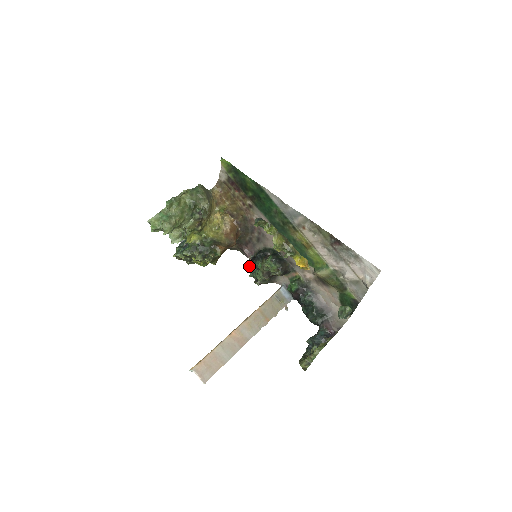
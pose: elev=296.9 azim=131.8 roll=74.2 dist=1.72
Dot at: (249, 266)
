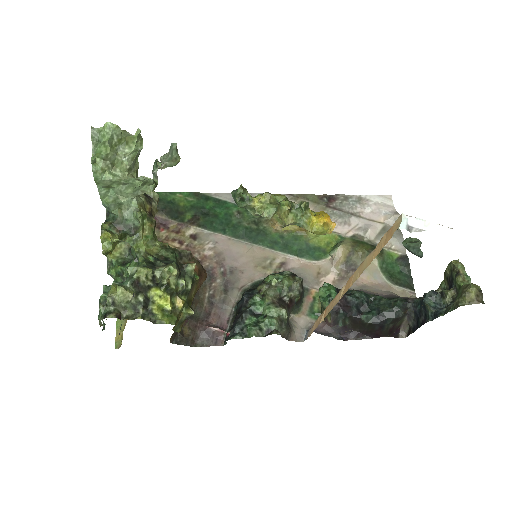
Dot at: (240, 324)
